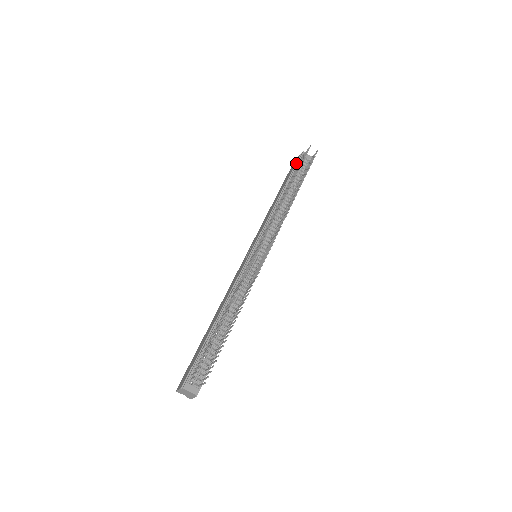
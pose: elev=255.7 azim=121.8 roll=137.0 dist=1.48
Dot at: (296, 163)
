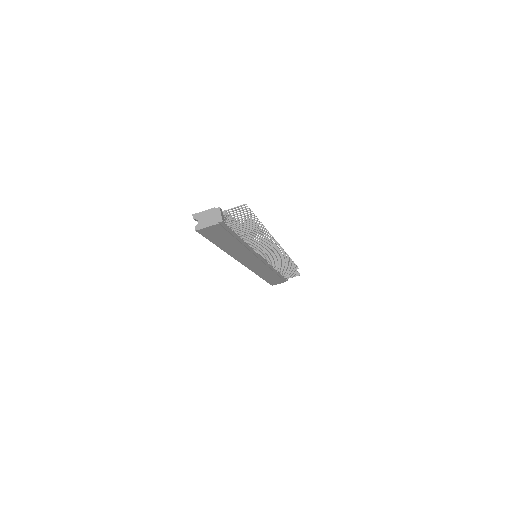
Dot at: occluded
